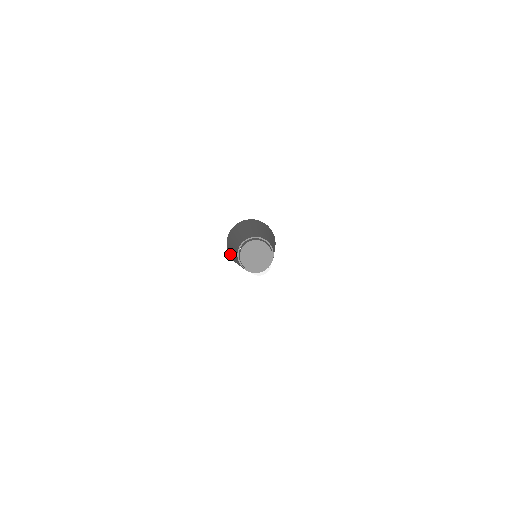
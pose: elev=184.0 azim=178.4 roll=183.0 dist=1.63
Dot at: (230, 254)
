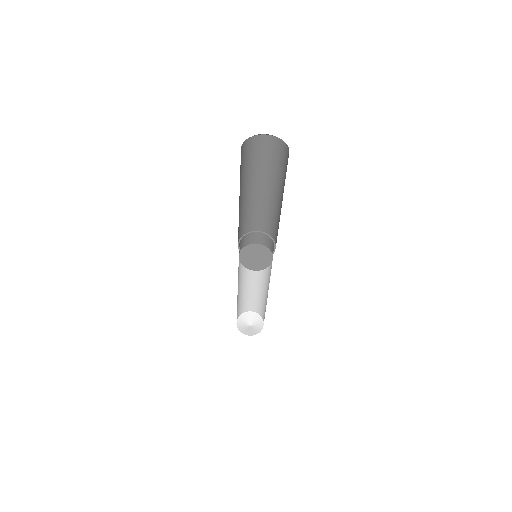
Dot at: (245, 160)
